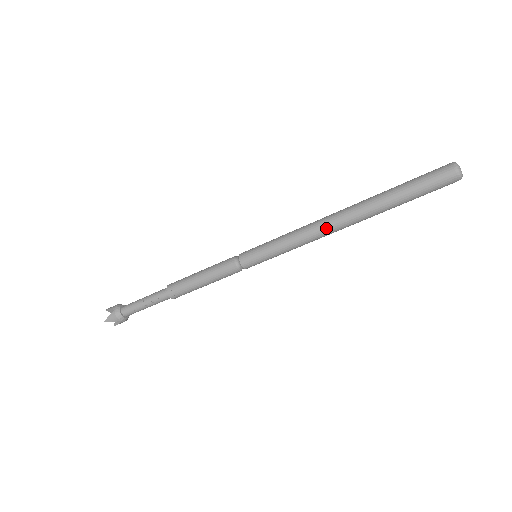
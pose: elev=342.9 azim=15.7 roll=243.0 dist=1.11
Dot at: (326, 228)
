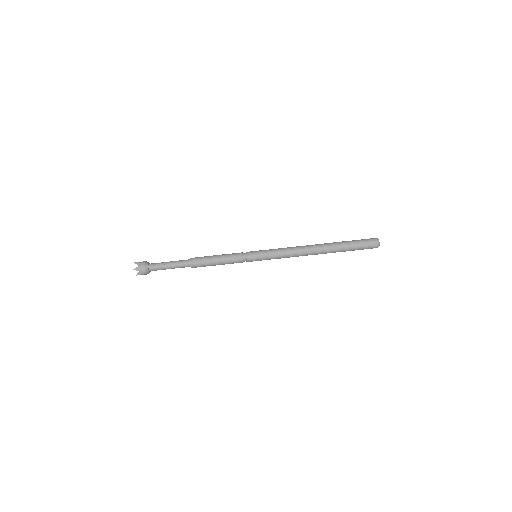
Dot at: (304, 251)
